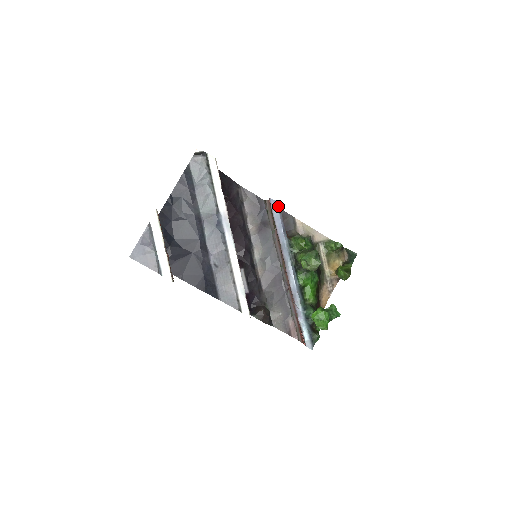
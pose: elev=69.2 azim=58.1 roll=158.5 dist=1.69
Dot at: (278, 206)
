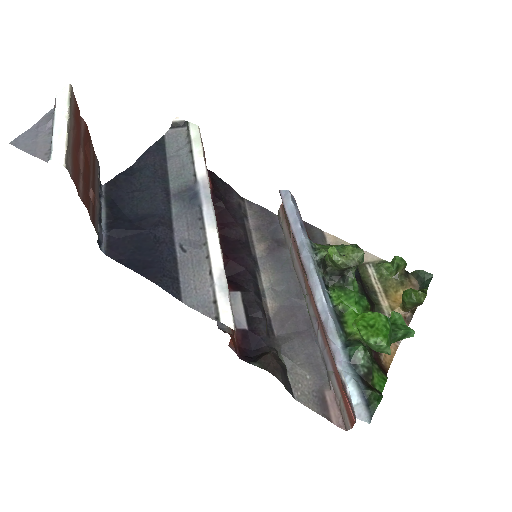
Dot at: (292, 198)
